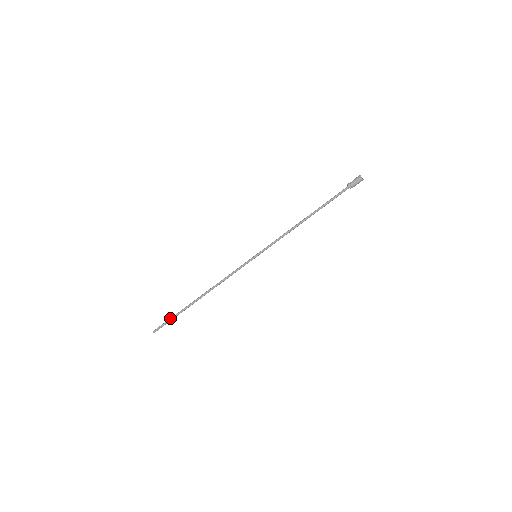
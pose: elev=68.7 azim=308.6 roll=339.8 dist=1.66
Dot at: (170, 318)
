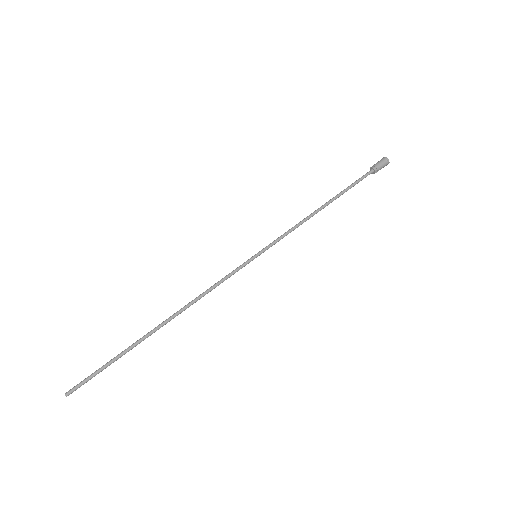
Dot at: occluded
